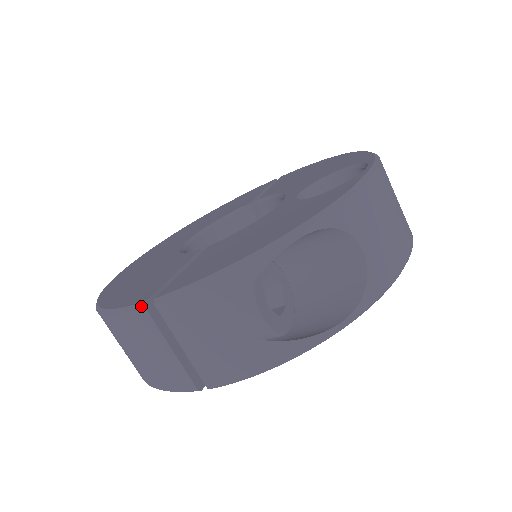
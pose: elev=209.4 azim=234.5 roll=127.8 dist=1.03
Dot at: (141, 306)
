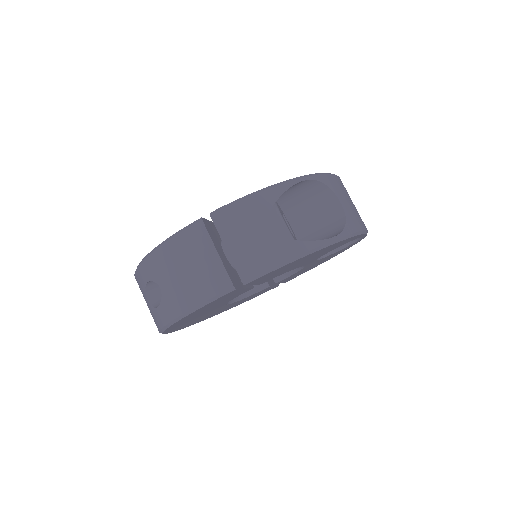
Dot at: (198, 220)
